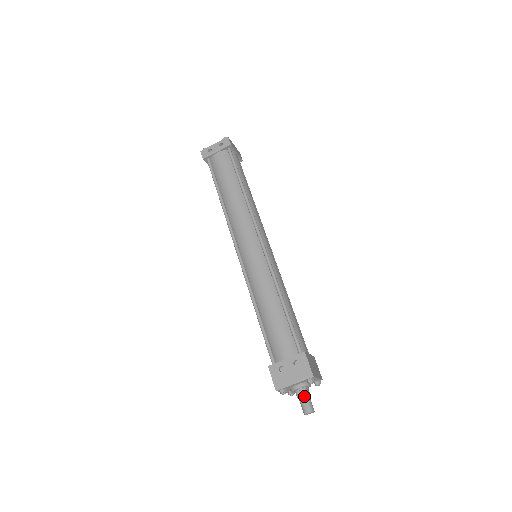
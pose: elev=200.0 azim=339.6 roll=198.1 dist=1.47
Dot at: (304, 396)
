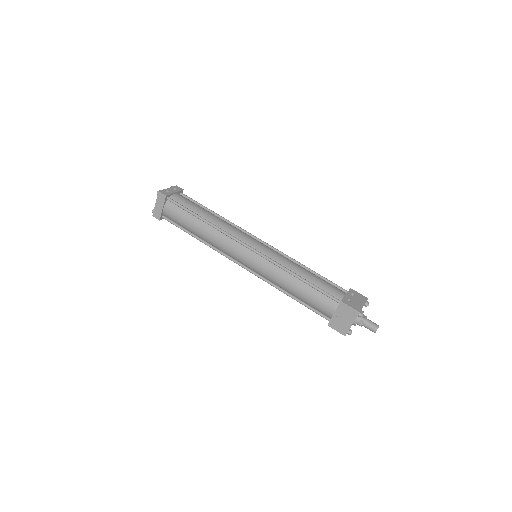
Dot at: (367, 319)
